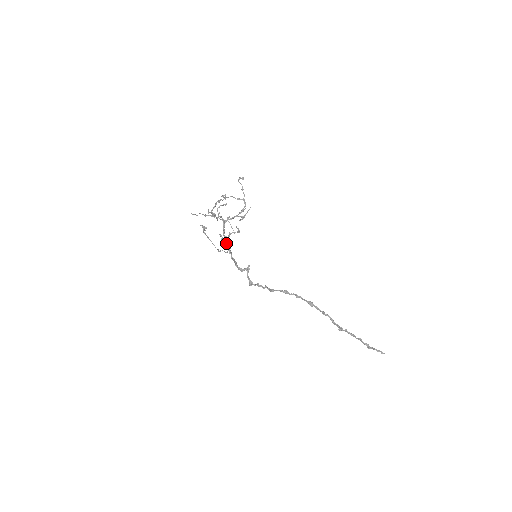
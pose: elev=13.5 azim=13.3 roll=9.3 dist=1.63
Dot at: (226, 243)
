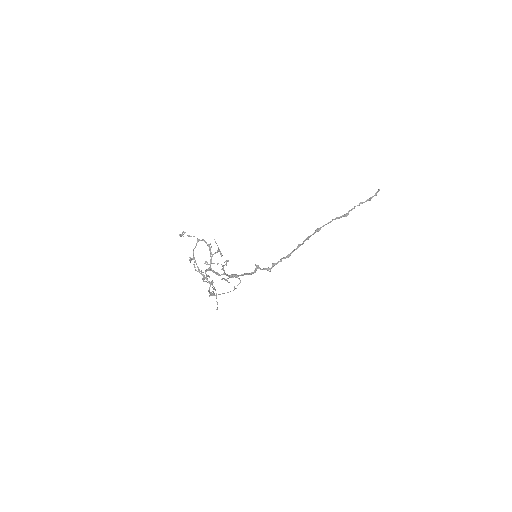
Dot at: (229, 277)
